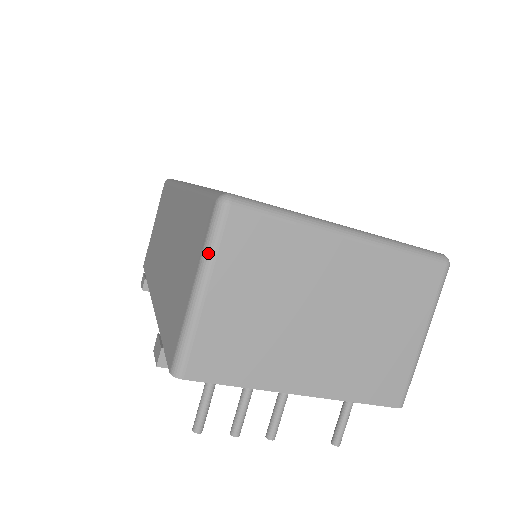
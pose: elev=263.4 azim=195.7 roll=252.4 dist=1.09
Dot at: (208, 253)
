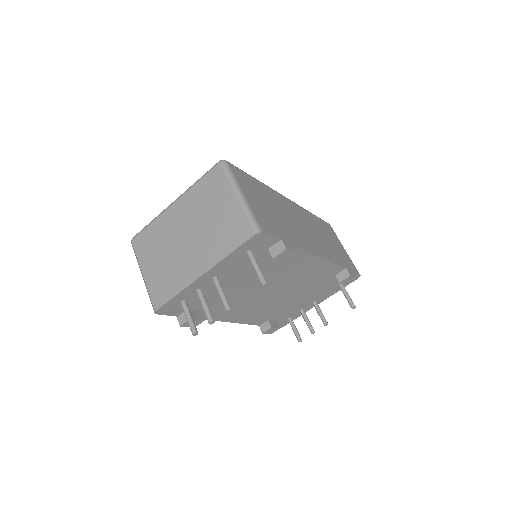
Dot at: (137, 261)
